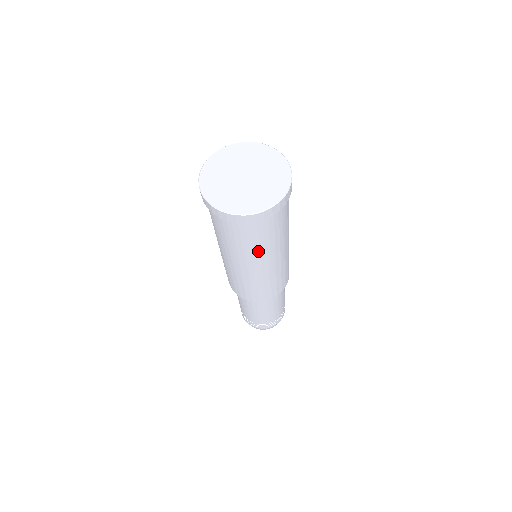
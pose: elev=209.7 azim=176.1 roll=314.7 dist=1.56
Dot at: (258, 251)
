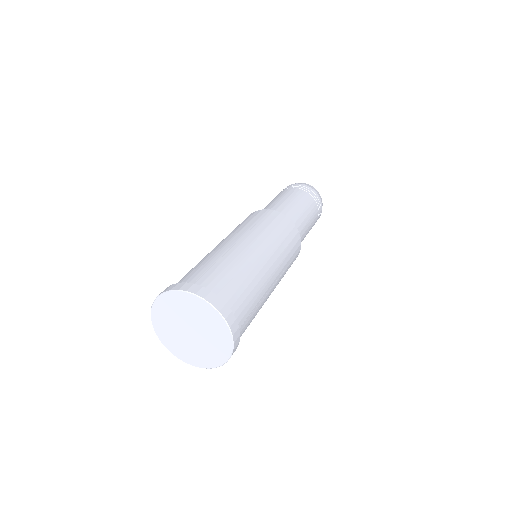
Dot at: occluded
